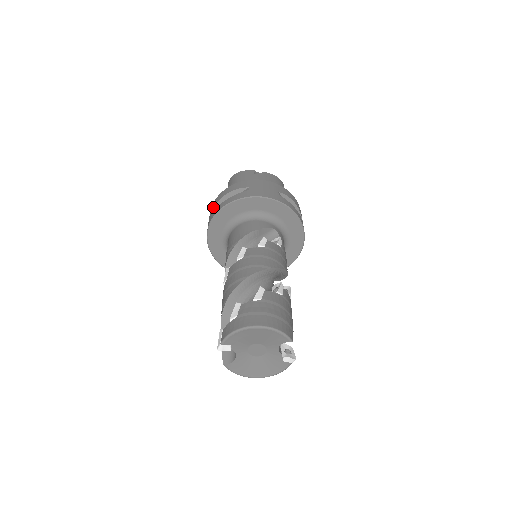
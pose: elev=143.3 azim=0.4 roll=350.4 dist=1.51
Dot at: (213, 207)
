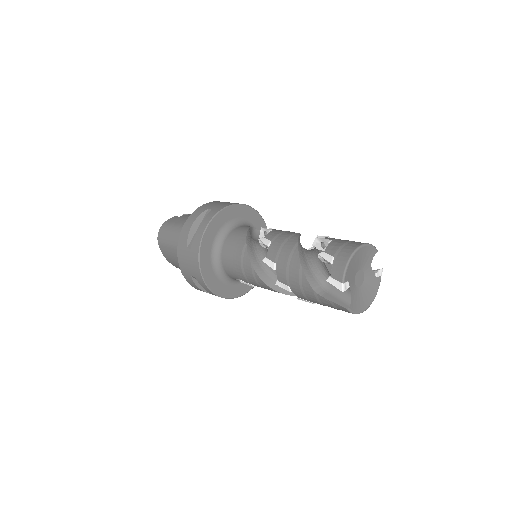
Dot at: (185, 245)
